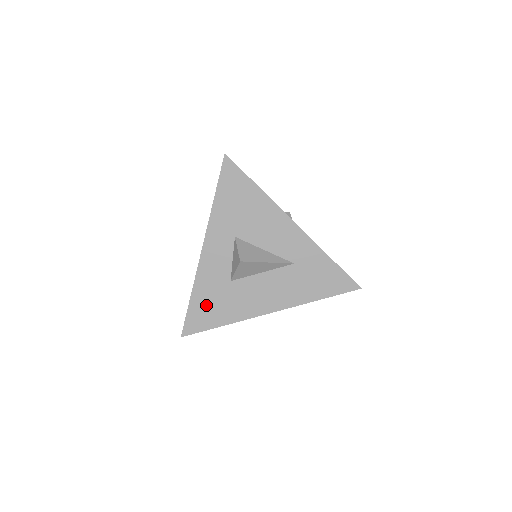
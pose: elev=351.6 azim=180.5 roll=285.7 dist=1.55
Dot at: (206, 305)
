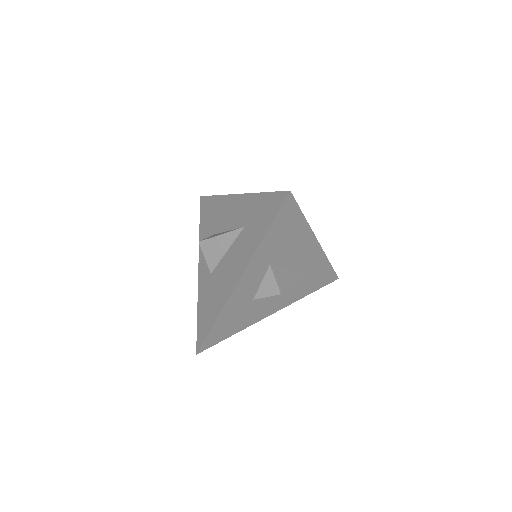
Dot at: (226, 324)
